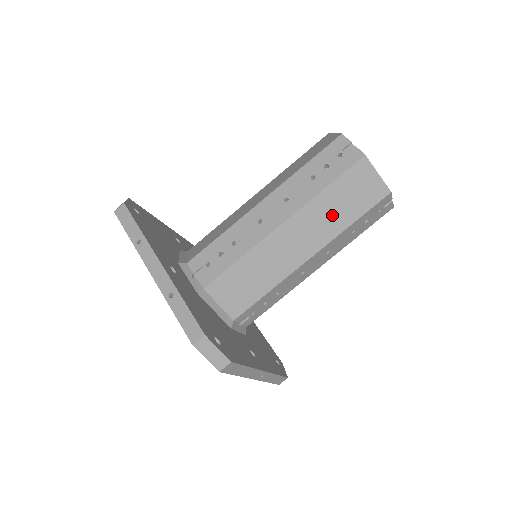
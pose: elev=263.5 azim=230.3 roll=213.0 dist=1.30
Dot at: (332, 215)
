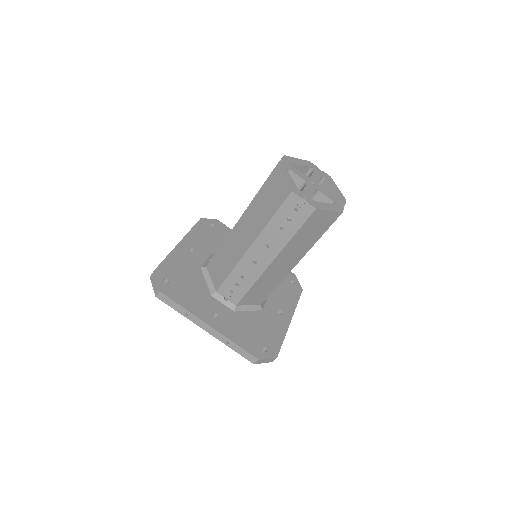
Dot at: (304, 243)
